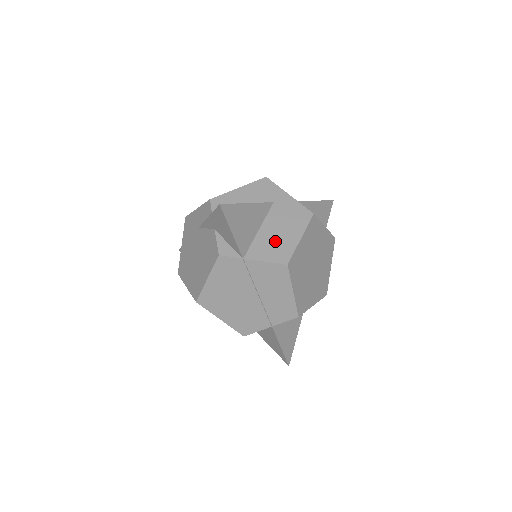
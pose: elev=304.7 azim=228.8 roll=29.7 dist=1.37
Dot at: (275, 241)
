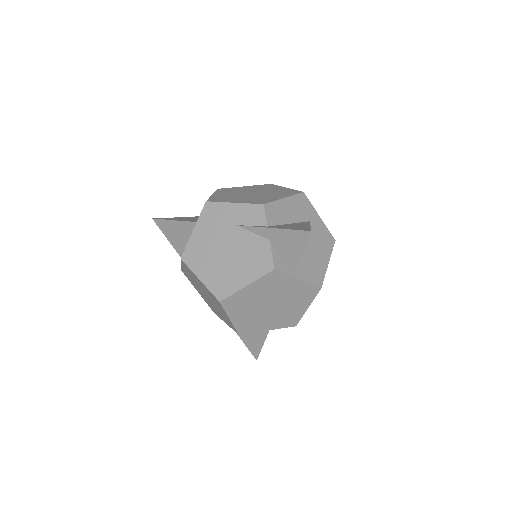
Dot at: (313, 262)
